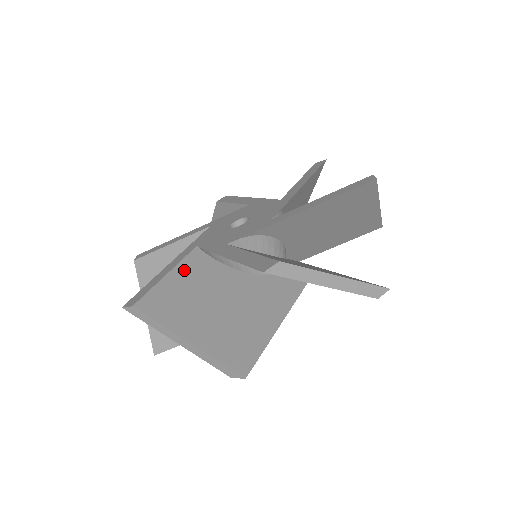
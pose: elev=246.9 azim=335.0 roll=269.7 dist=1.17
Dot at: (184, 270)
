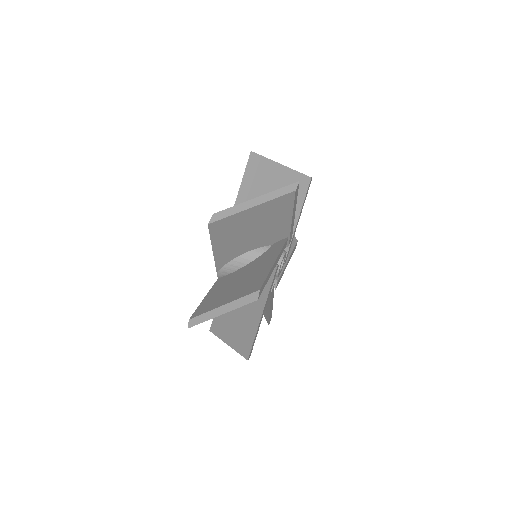
Dot at: (213, 290)
